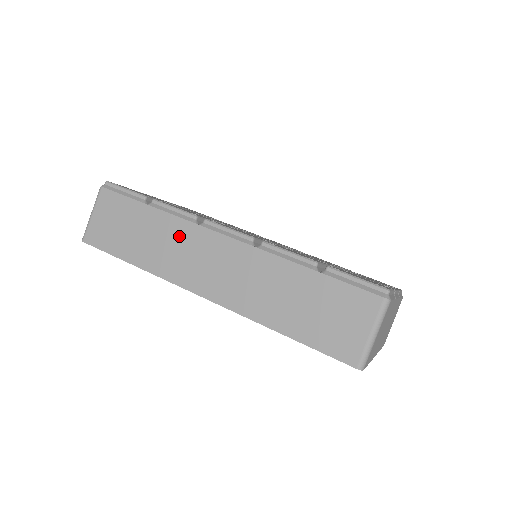
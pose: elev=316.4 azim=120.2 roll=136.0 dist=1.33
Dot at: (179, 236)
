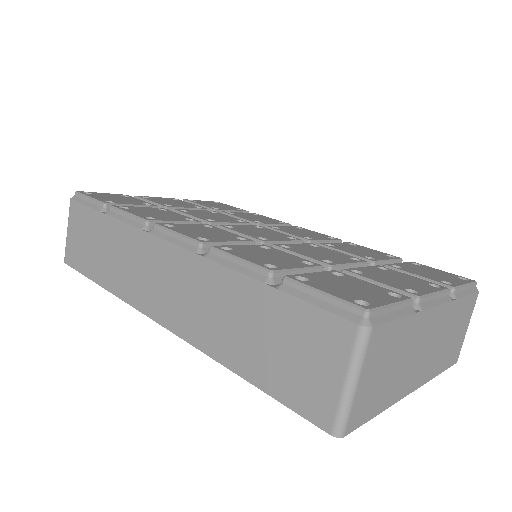
Dot at: (132, 248)
